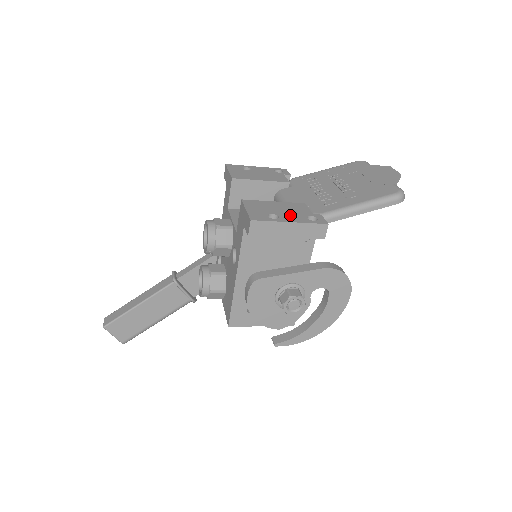
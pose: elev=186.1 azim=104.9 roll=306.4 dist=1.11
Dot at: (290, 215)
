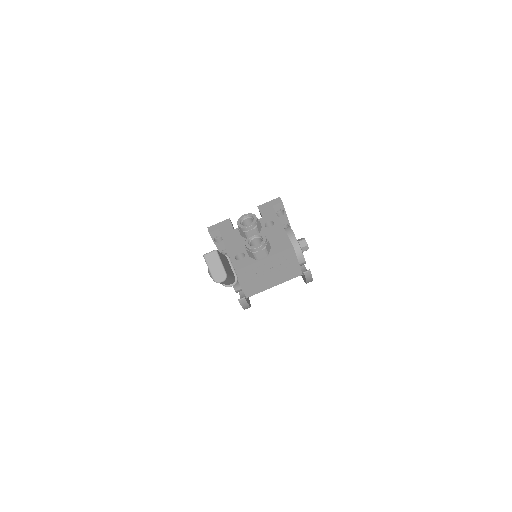
Dot at: occluded
